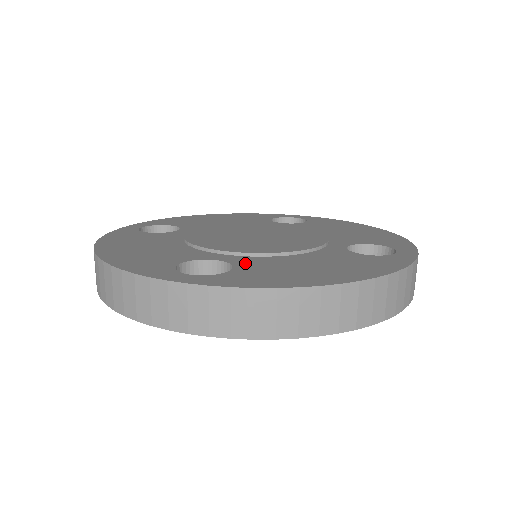
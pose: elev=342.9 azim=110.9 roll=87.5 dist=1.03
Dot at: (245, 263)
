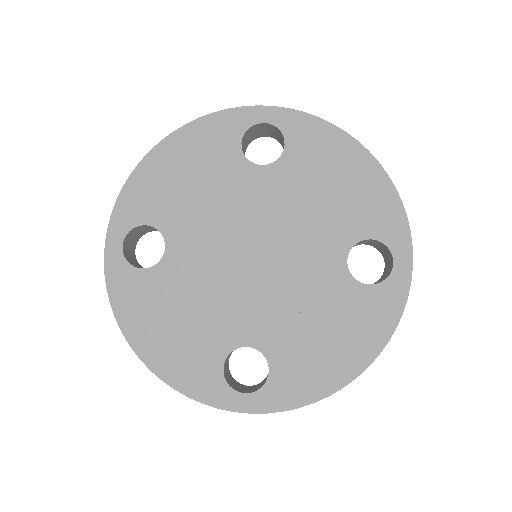
Dot at: (273, 349)
